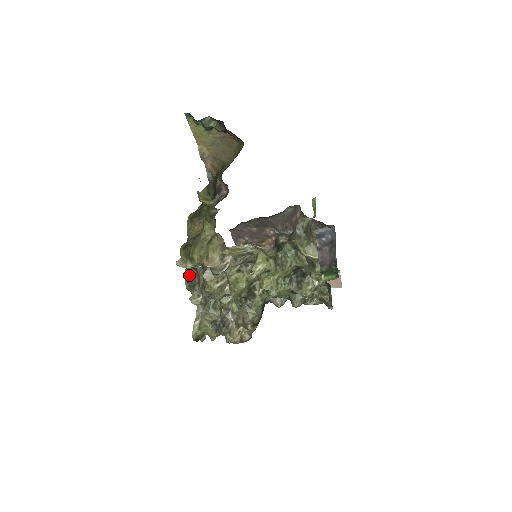
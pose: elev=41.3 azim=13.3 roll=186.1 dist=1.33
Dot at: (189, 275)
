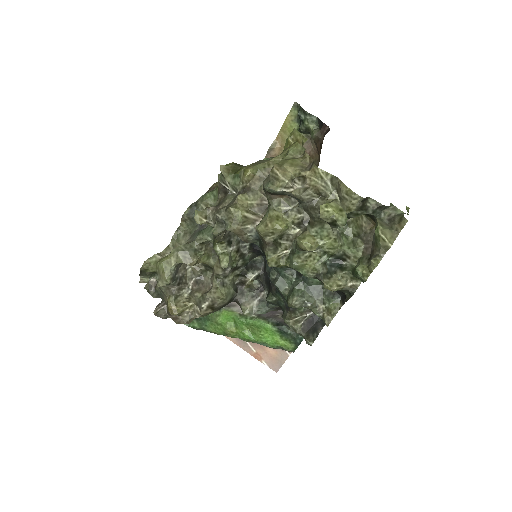
Dot at: (201, 203)
